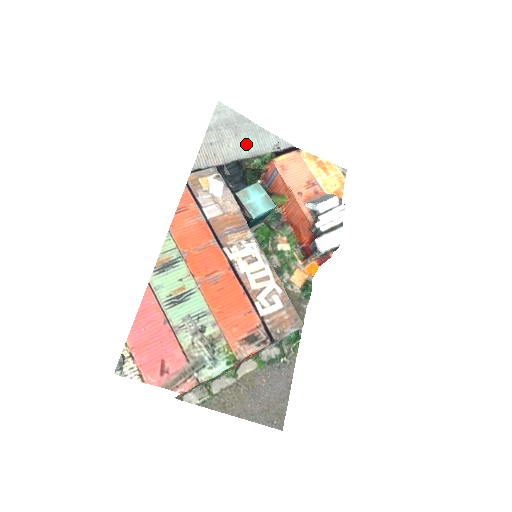
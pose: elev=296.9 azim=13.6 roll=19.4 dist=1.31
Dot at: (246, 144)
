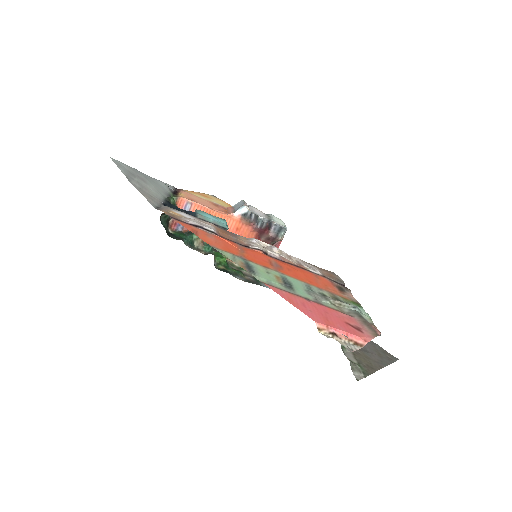
Dot at: (156, 188)
